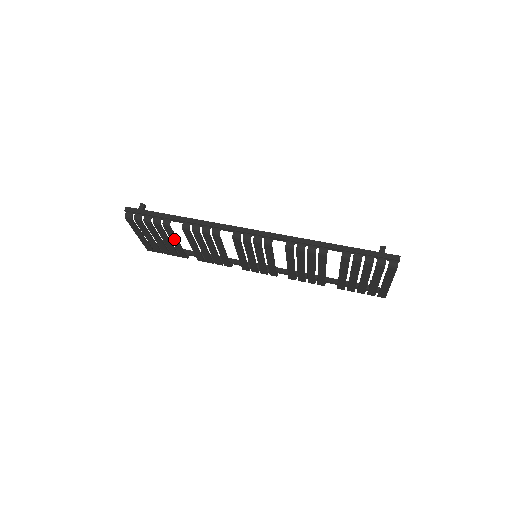
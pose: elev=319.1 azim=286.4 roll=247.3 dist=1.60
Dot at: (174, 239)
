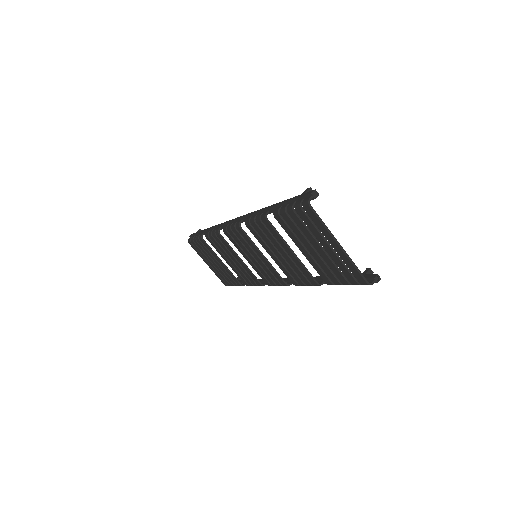
Dot at: (216, 257)
